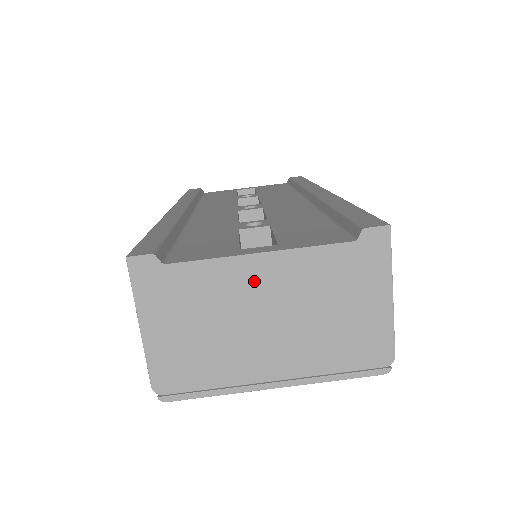
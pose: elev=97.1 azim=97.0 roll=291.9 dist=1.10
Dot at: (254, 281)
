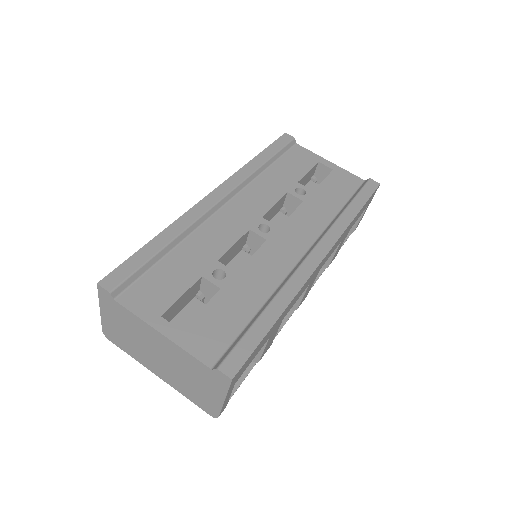
Dot at: (156, 339)
